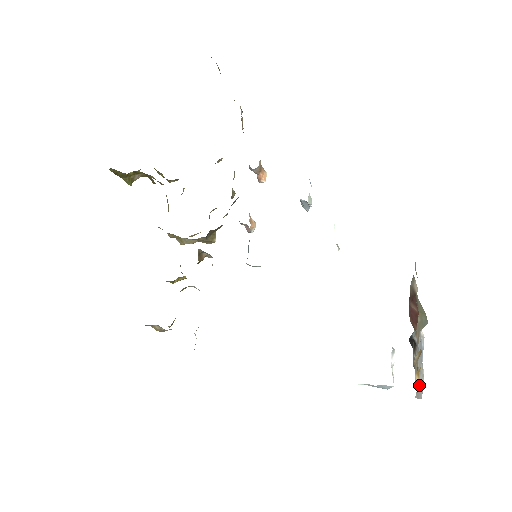
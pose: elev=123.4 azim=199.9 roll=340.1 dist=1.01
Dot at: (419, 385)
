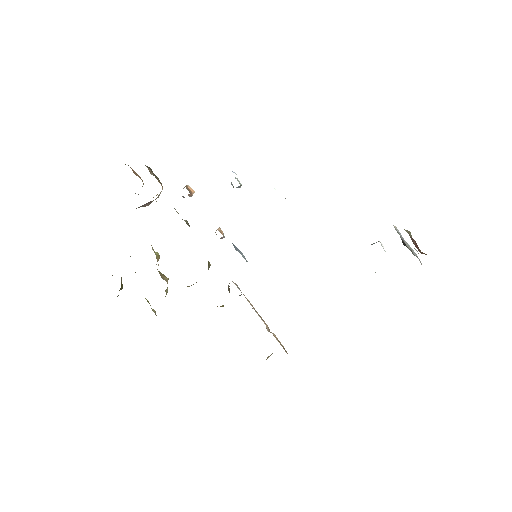
Dot at: occluded
